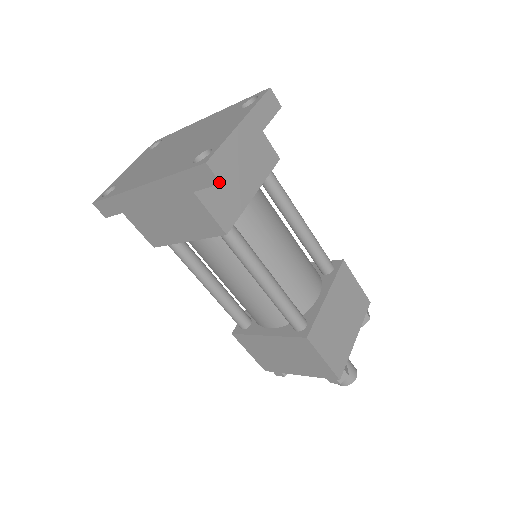
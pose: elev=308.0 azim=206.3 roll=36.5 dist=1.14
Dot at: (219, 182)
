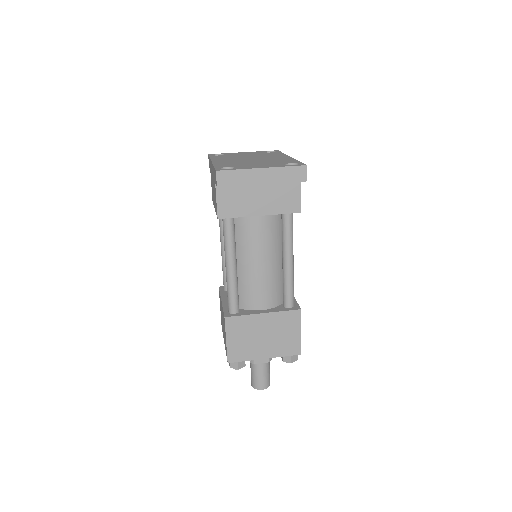
Dot at: (217, 186)
